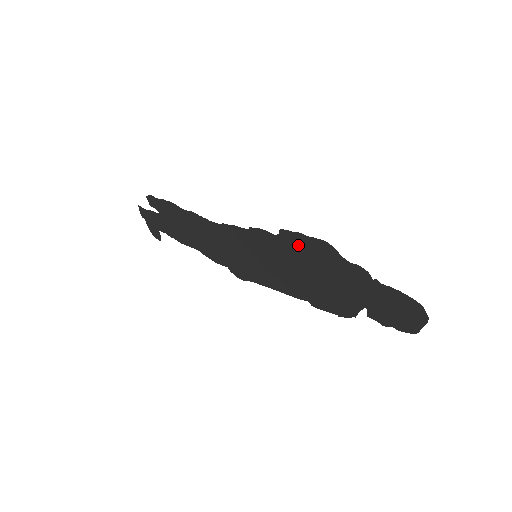
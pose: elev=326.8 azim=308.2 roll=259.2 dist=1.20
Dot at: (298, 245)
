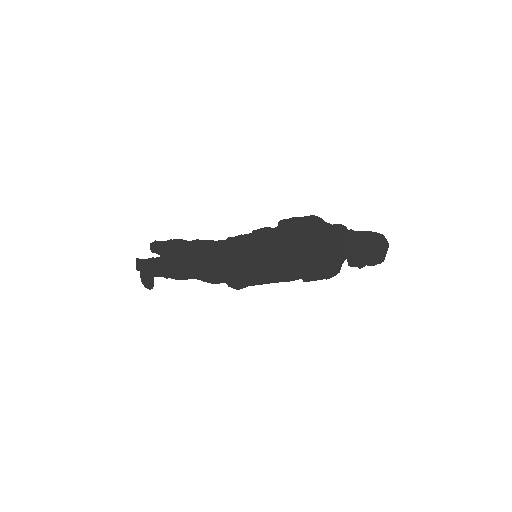
Dot at: (293, 228)
